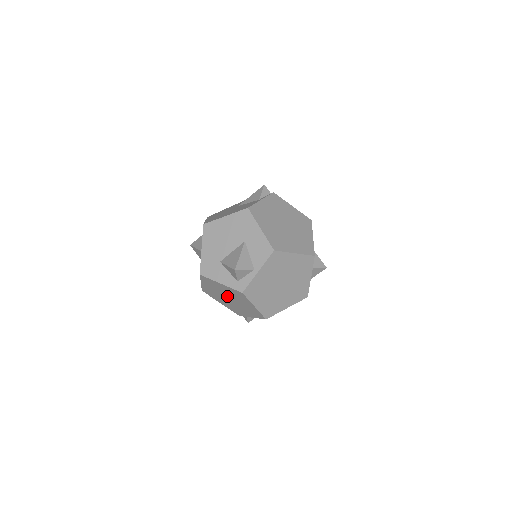
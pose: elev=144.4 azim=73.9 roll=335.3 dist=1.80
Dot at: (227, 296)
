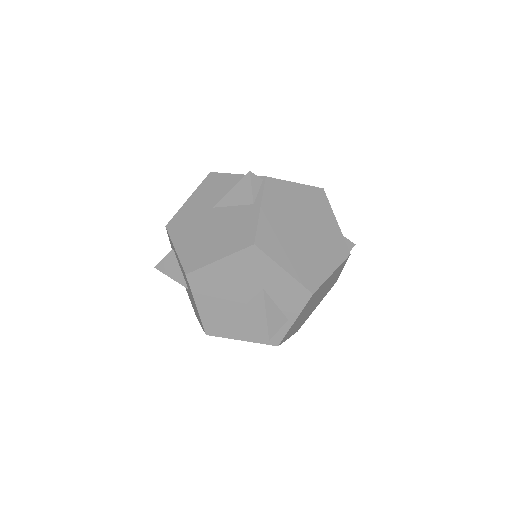
Dot at: occluded
